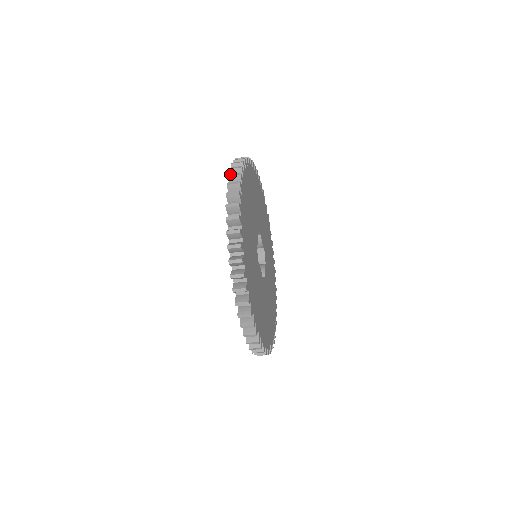
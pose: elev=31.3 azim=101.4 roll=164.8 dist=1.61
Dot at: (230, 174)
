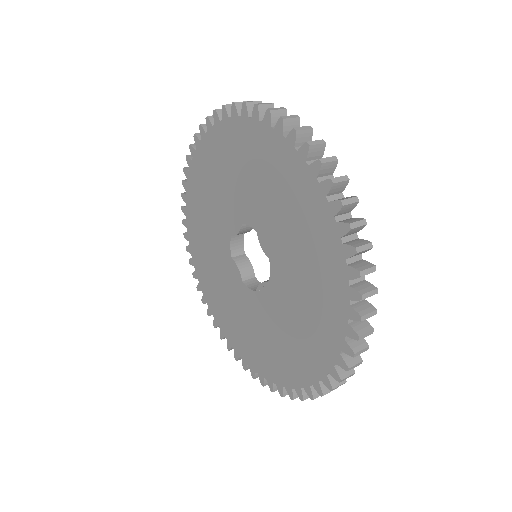
Dot at: (334, 178)
